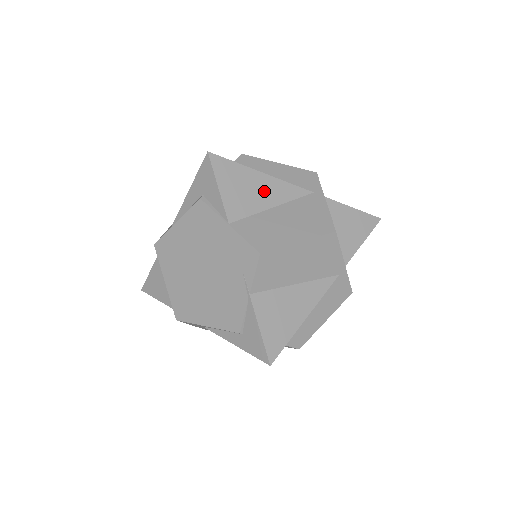
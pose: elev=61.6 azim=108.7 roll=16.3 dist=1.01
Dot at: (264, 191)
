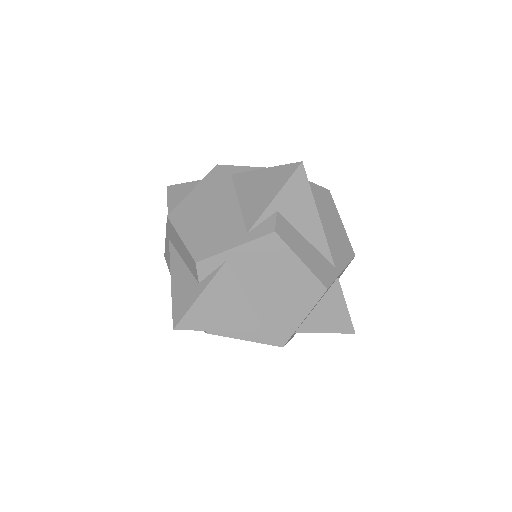
Dot at: occluded
